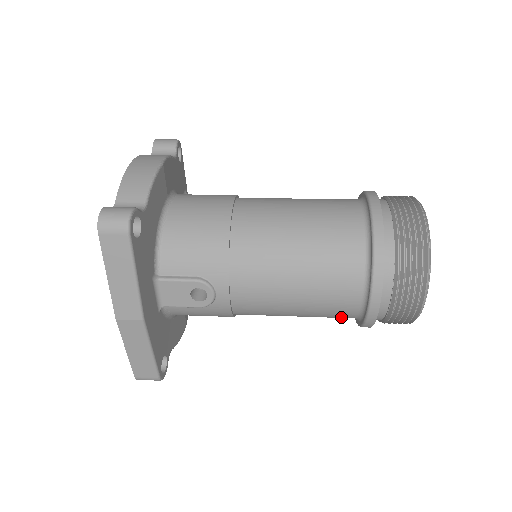
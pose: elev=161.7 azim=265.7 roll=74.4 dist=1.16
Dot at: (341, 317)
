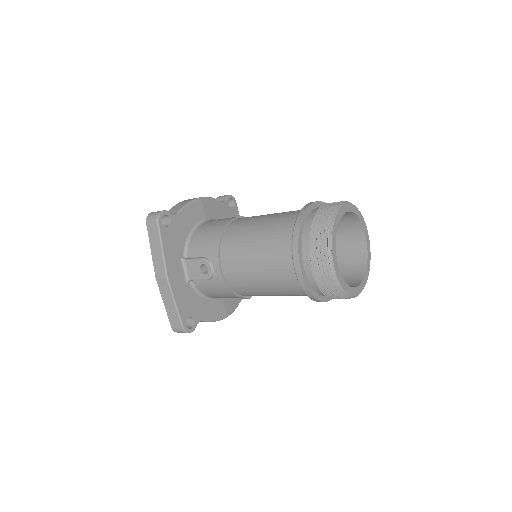
Dot at: (295, 289)
